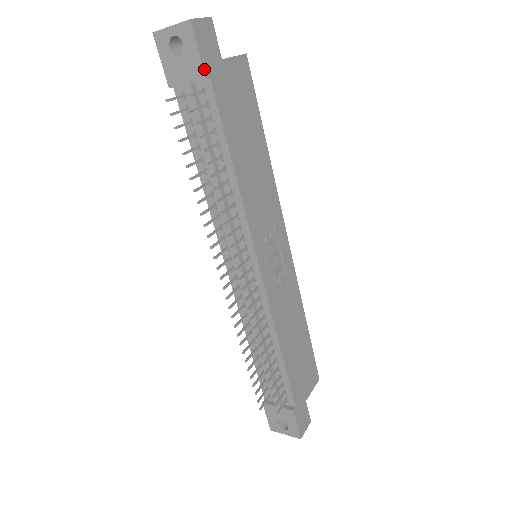
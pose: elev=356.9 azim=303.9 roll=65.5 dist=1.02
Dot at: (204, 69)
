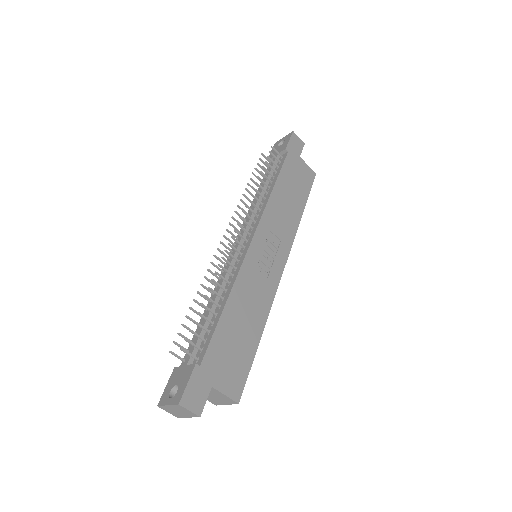
Dot at: (287, 146)
